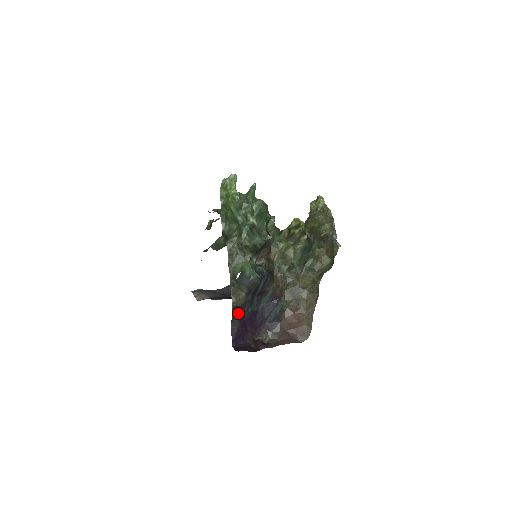
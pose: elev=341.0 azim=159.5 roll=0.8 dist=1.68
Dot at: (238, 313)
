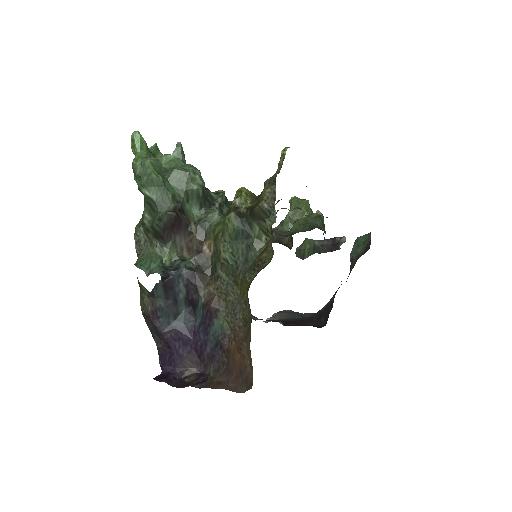
Dot at: (152, 325)
